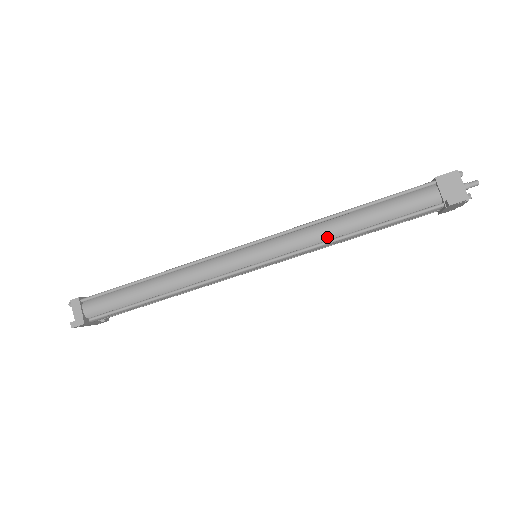
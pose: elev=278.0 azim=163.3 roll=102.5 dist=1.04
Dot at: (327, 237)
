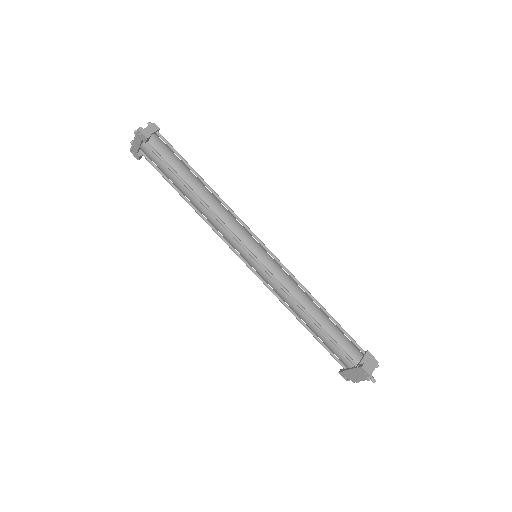
Dot at: (298, 299)
